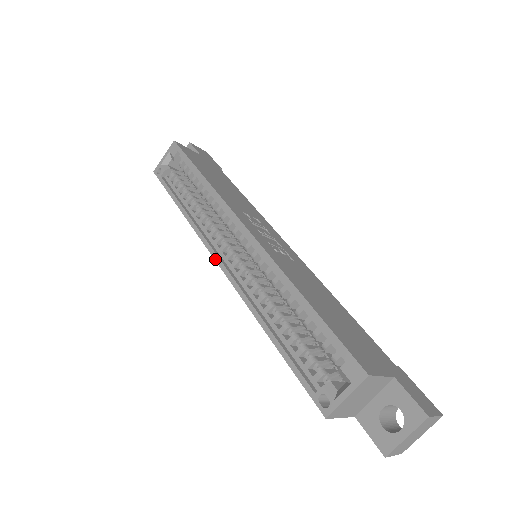
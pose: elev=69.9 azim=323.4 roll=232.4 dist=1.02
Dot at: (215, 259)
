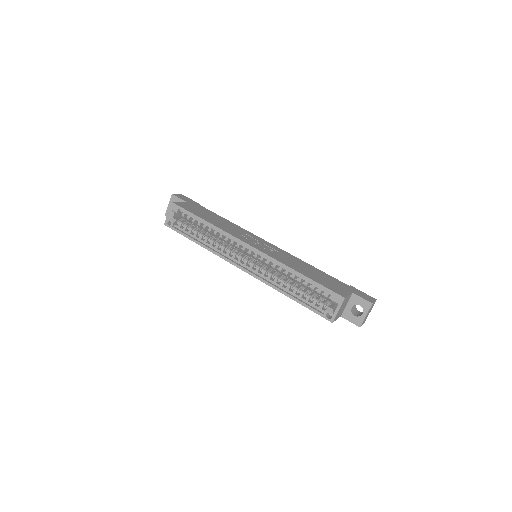
Dot at: (239, 268)
